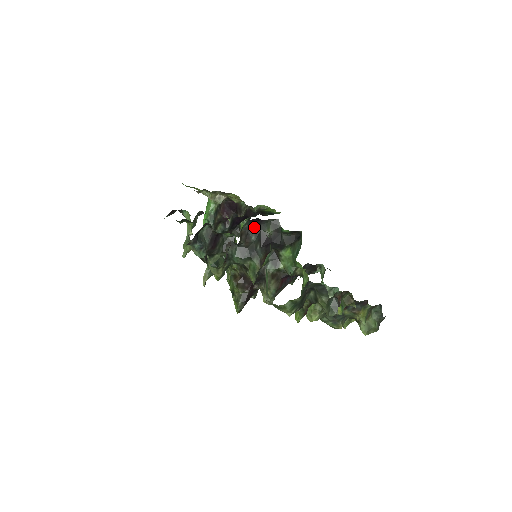
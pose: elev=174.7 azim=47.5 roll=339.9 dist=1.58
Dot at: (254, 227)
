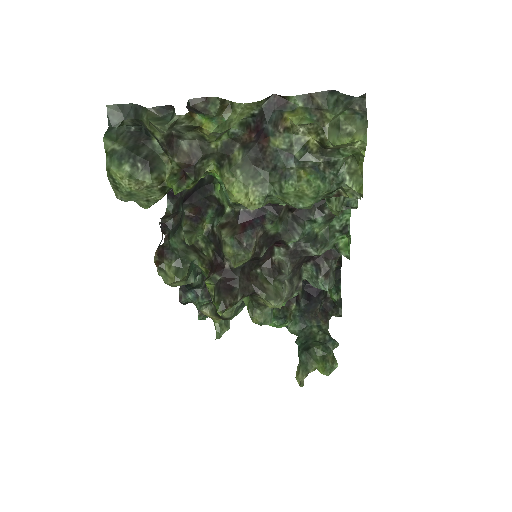
Dot at: (179, 200)
